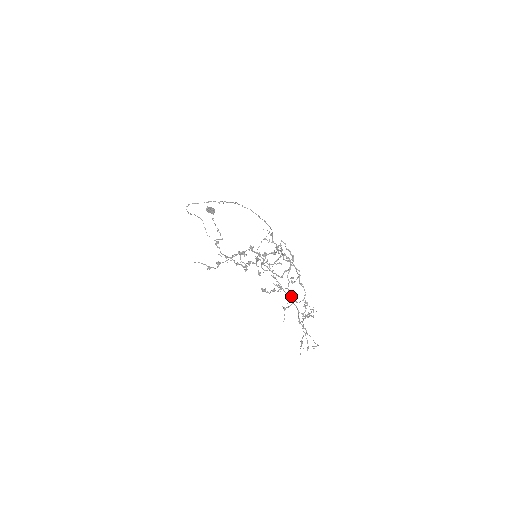
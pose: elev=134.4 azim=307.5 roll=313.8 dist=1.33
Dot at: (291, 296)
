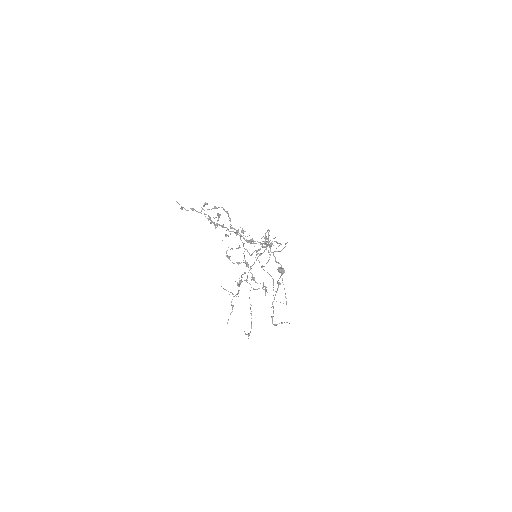
Dot at: (249, 270)
